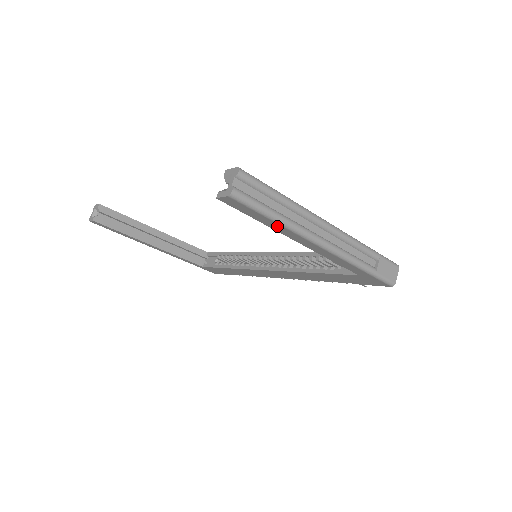
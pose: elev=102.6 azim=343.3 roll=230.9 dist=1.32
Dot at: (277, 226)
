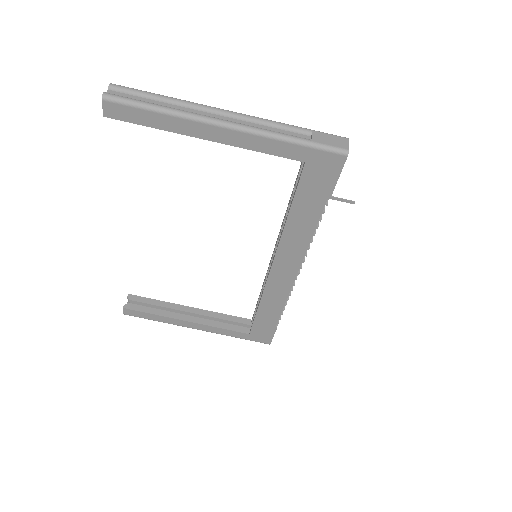
Dot at: (168, 121)
